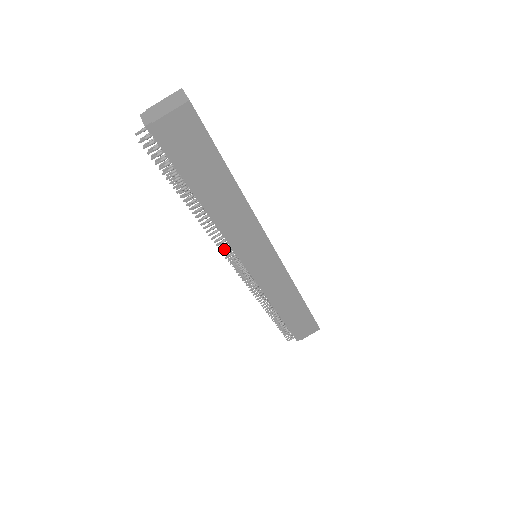
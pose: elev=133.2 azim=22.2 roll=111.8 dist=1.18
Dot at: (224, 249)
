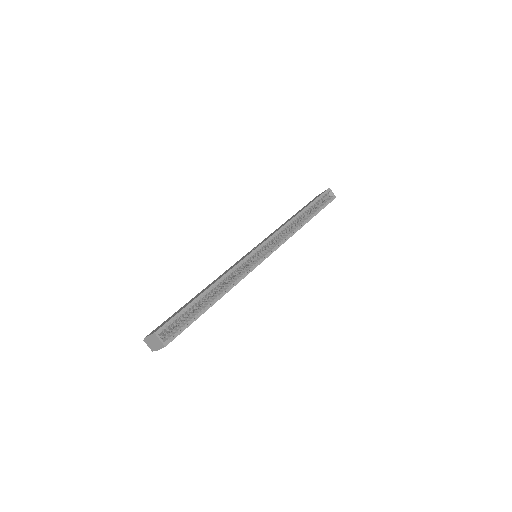
Dot at: occluded
